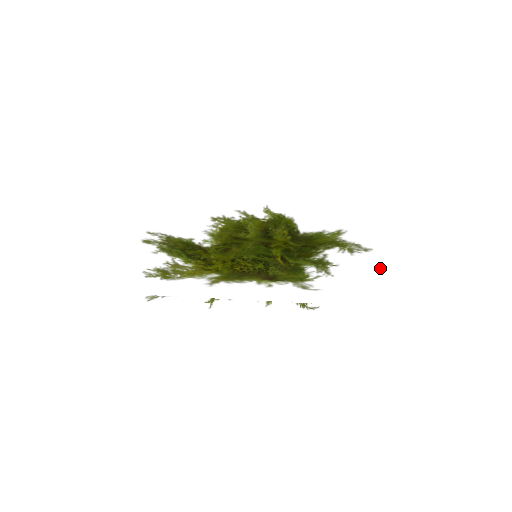
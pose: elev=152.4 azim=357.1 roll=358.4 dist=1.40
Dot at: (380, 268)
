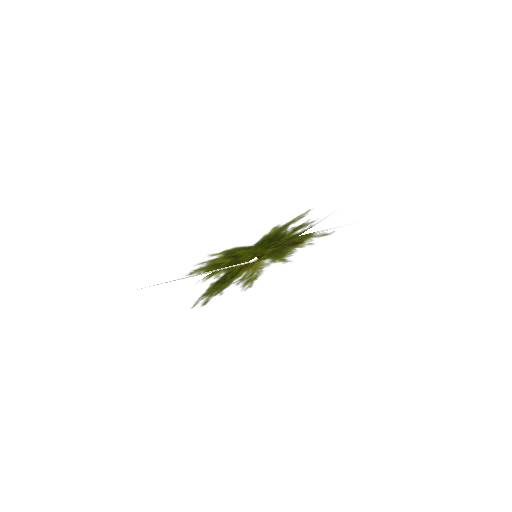
Dot at: (332, 202)
